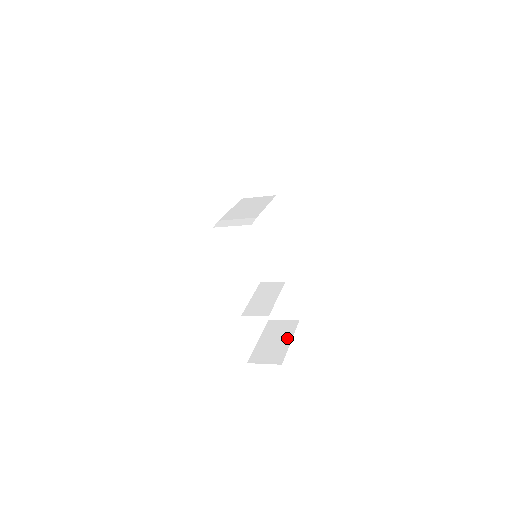
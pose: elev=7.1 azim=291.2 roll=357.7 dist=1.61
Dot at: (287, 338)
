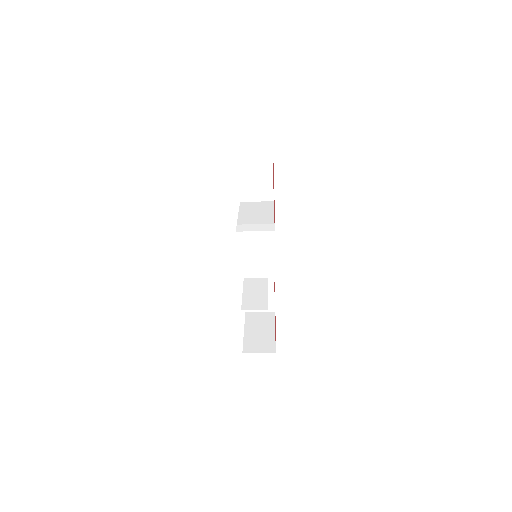
Dot at: (270, 328)
